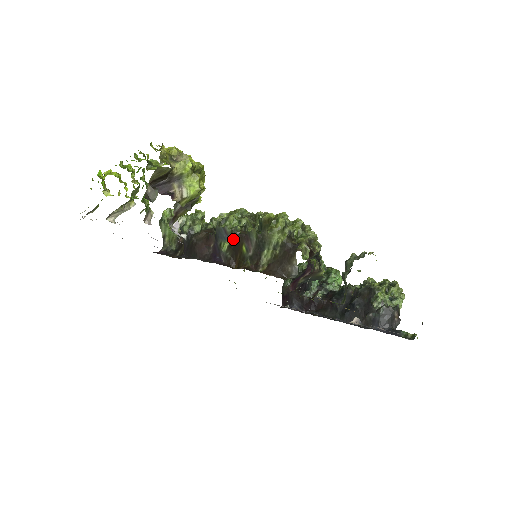
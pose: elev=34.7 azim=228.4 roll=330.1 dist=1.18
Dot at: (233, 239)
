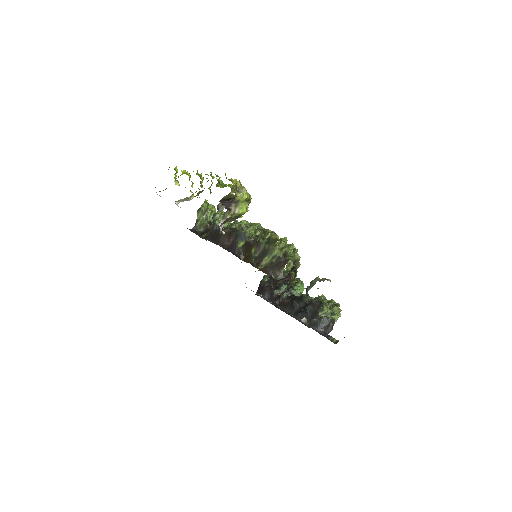
Dot at: (248, 242)
